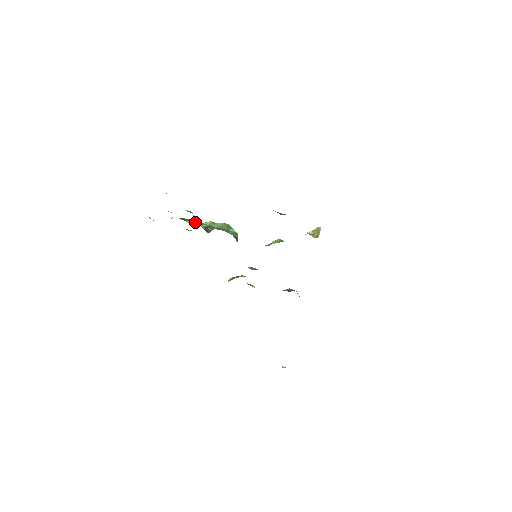
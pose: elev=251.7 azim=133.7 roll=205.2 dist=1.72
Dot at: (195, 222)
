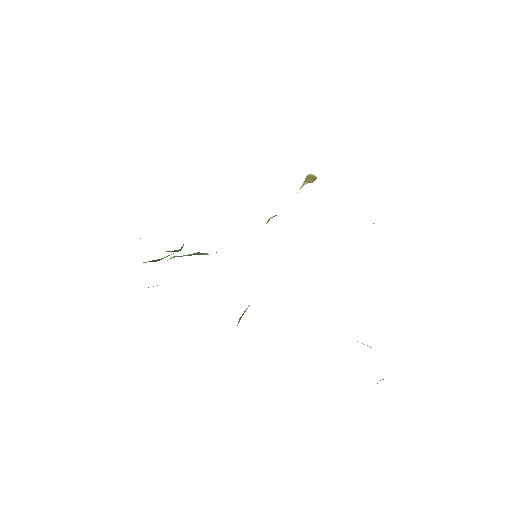
Dot at: (154, 260)
